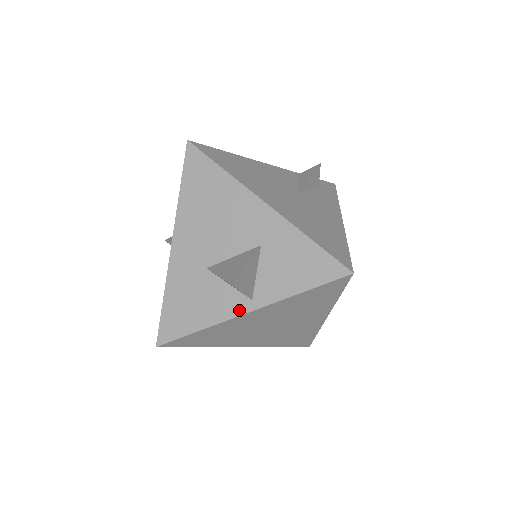
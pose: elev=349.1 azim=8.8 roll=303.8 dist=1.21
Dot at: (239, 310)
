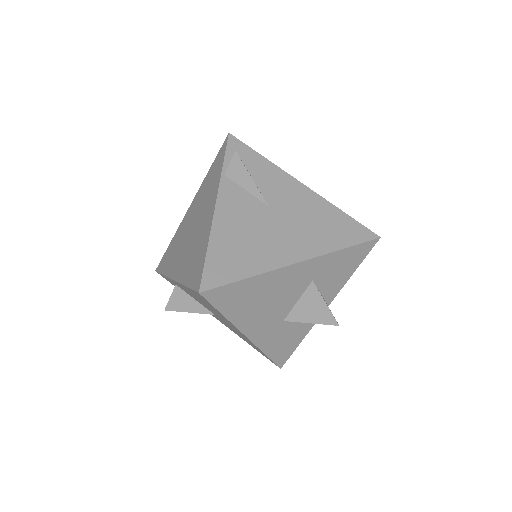
Dot at: occluded
